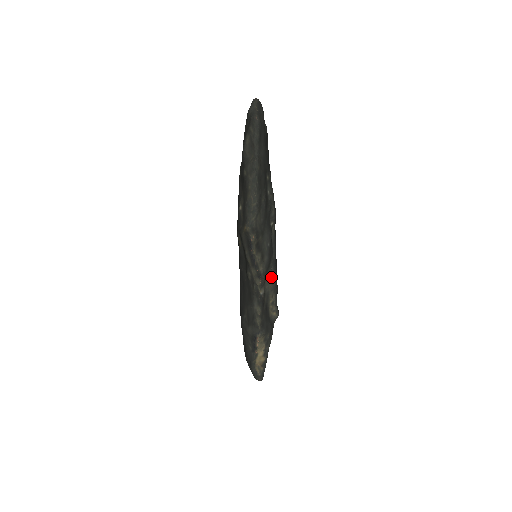
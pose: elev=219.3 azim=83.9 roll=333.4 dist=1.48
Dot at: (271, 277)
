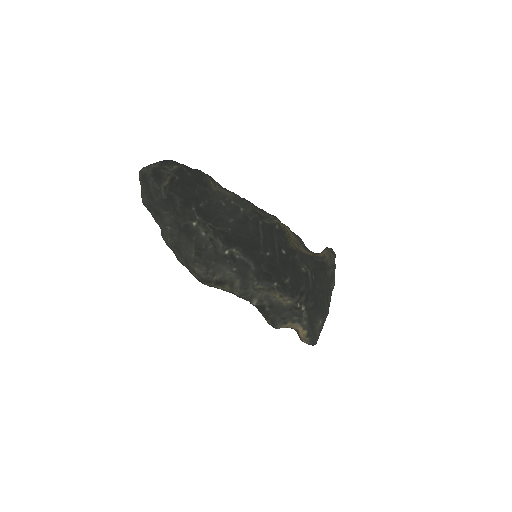
Dot at: (257, 287)
